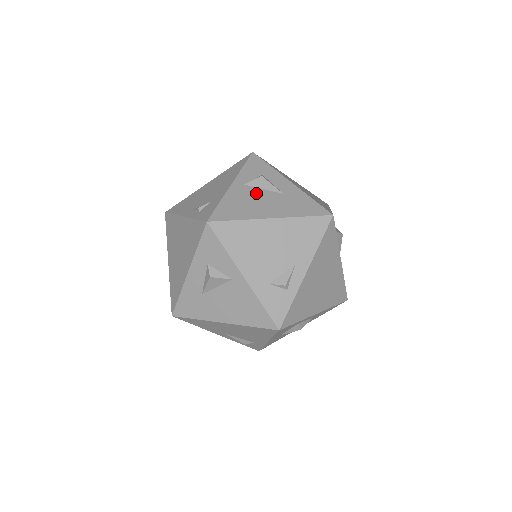
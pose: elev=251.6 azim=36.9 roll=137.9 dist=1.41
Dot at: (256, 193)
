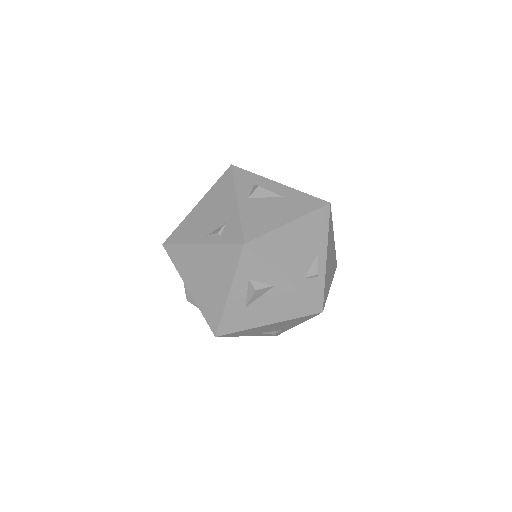
Dot at: (262, 203)
